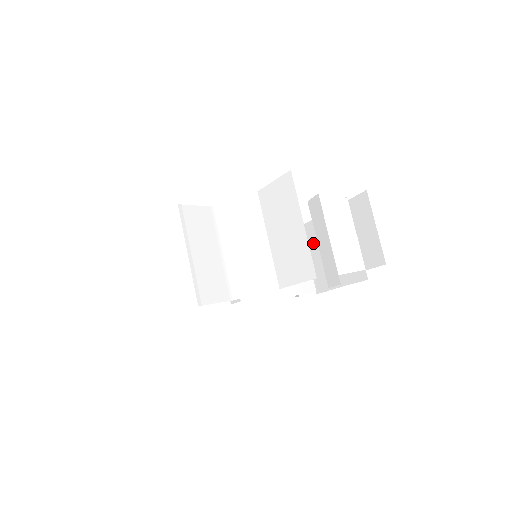
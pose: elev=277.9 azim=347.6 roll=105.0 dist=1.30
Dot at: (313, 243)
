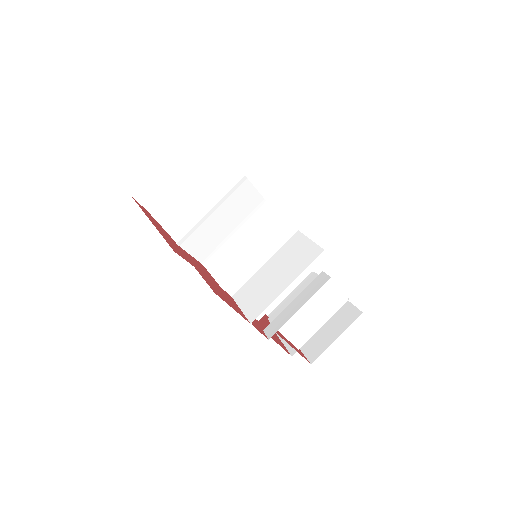
Dot at: occluded
